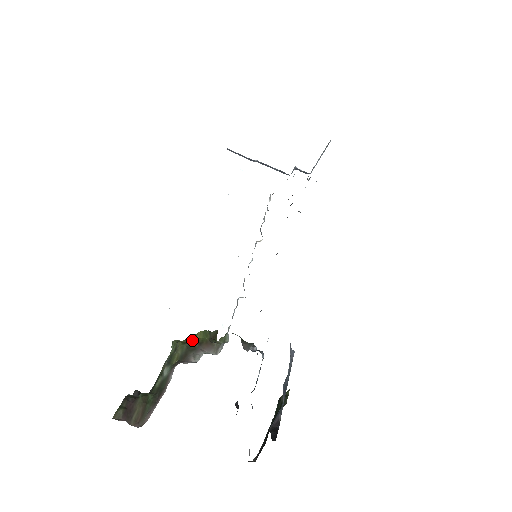
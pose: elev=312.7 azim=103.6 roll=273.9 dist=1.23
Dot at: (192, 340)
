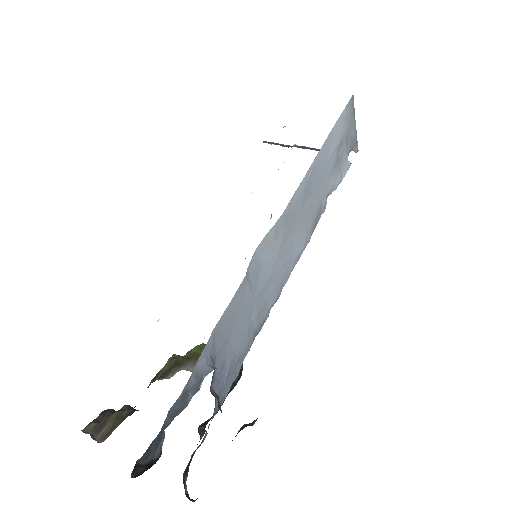
Dot at: (185, 355)
